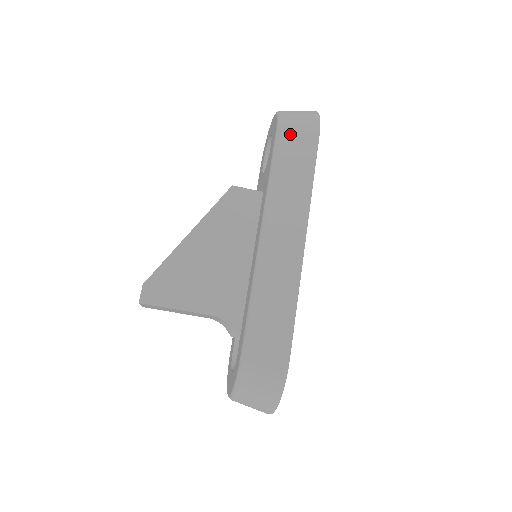
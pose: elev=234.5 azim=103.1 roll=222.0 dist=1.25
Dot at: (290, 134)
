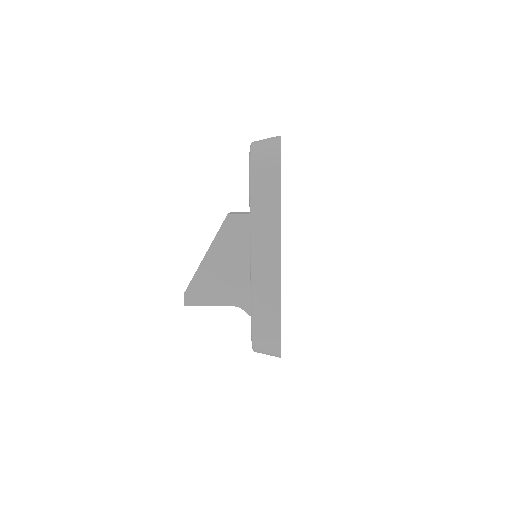
Dot at: (259, 174)
